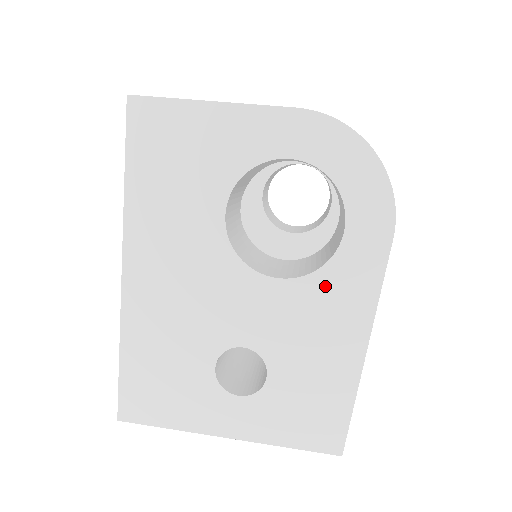
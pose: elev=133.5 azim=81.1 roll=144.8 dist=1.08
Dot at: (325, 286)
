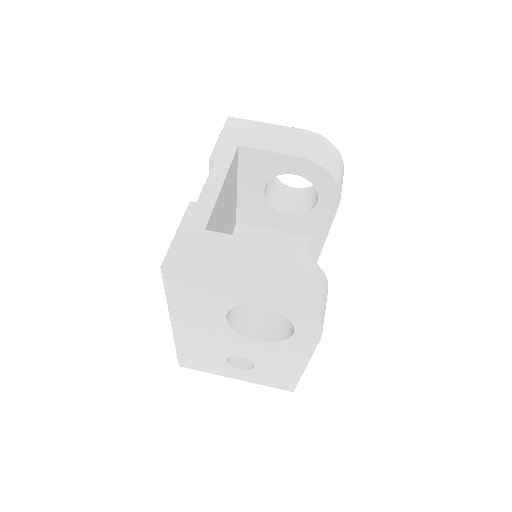
Dot at: (283, 347)
